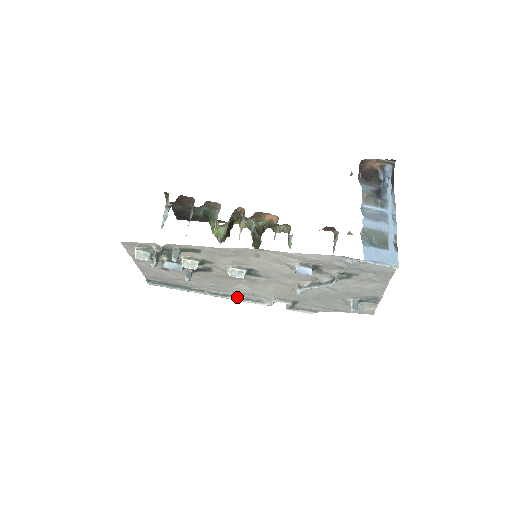
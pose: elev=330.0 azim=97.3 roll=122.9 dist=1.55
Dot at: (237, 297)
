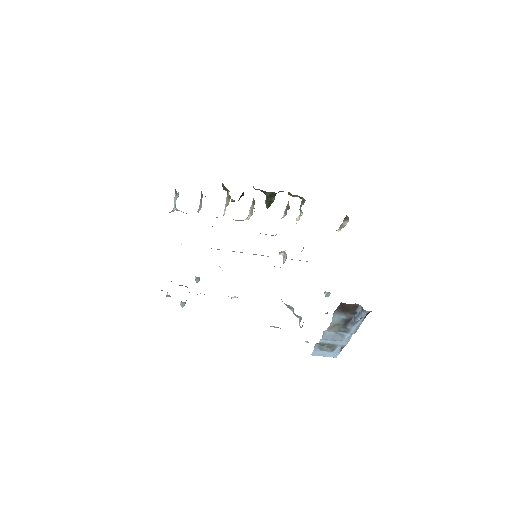
Dot at: occluded
